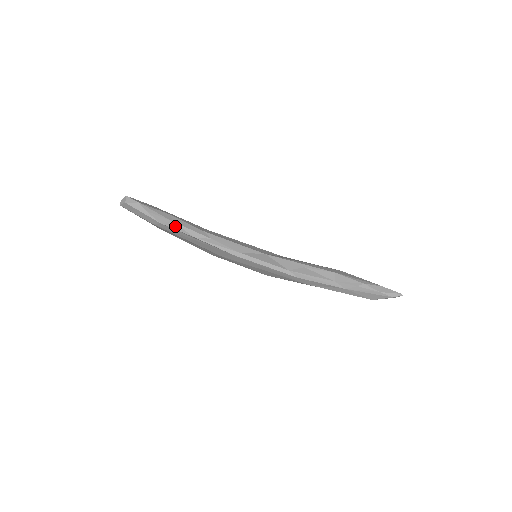
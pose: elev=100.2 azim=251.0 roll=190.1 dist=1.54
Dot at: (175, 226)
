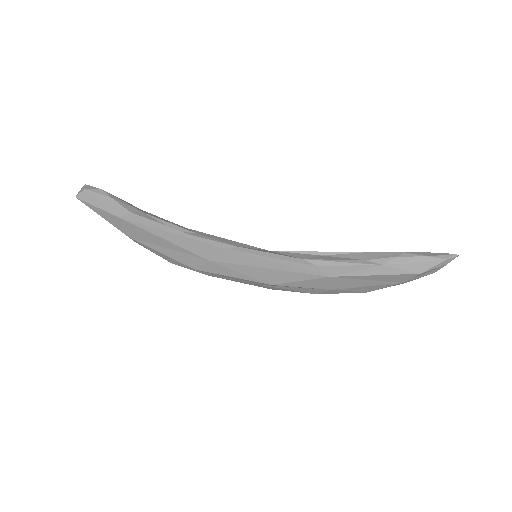
Dot at: (149, 218)
